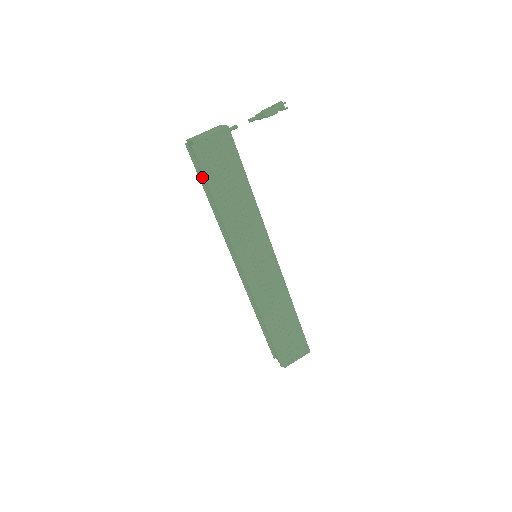
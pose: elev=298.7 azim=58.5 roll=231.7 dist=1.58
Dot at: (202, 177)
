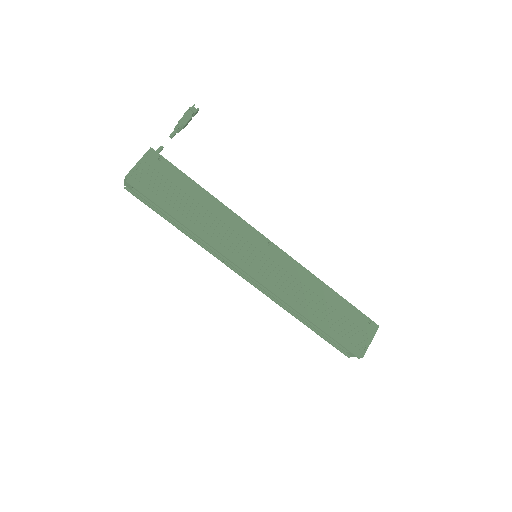
Dot at: (157, 209)
